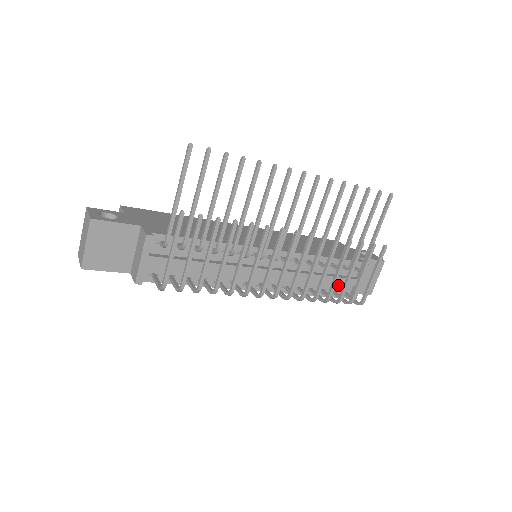
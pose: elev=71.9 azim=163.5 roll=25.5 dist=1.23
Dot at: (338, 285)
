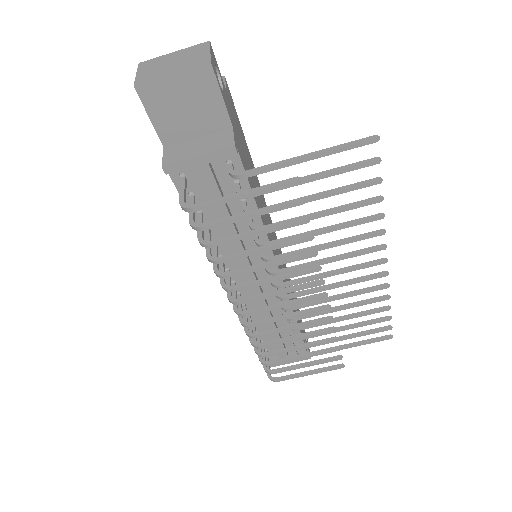
Dot at: occluded
